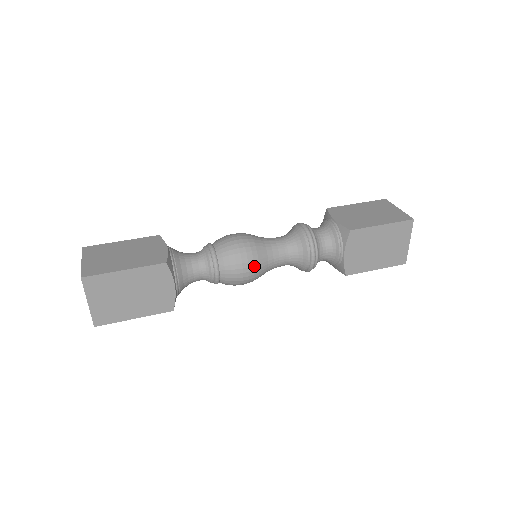
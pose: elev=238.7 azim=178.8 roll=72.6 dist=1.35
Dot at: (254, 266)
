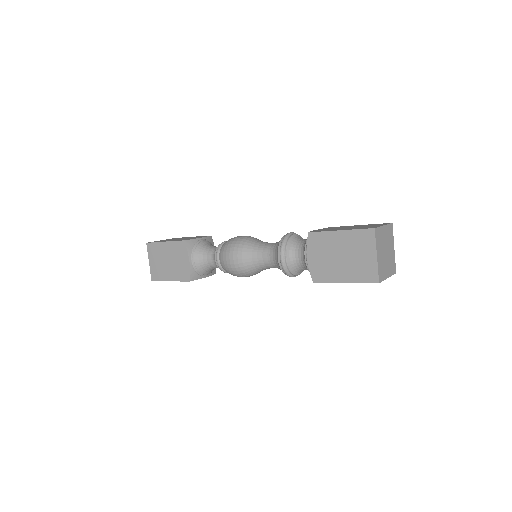
Dot at: (238, 256)
